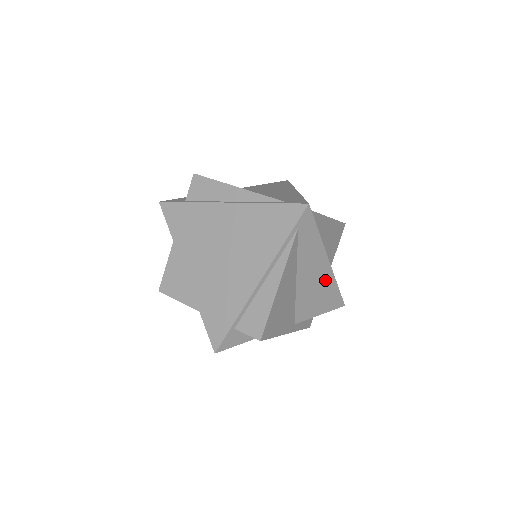
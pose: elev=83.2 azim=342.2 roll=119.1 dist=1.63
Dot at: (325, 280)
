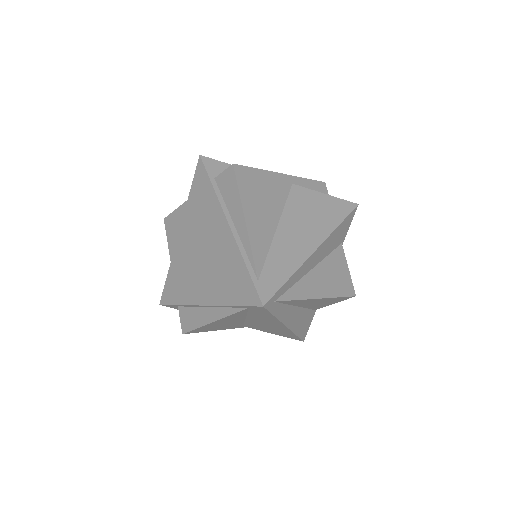
Dot at: (281, 329)
